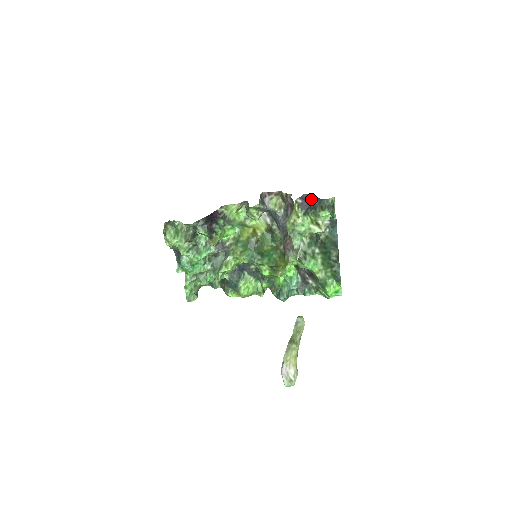
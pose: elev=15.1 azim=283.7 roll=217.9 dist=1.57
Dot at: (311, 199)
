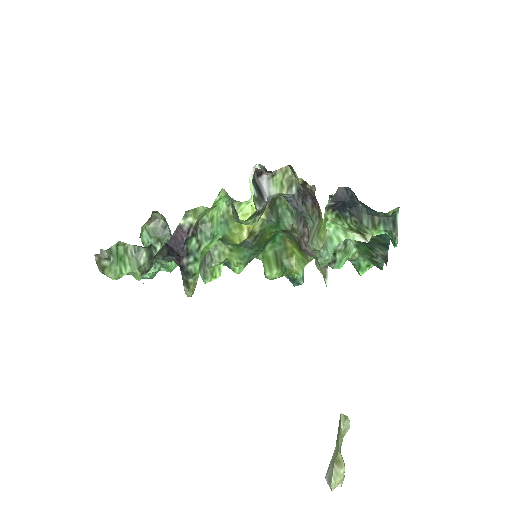
Dot at: (353, 200)
